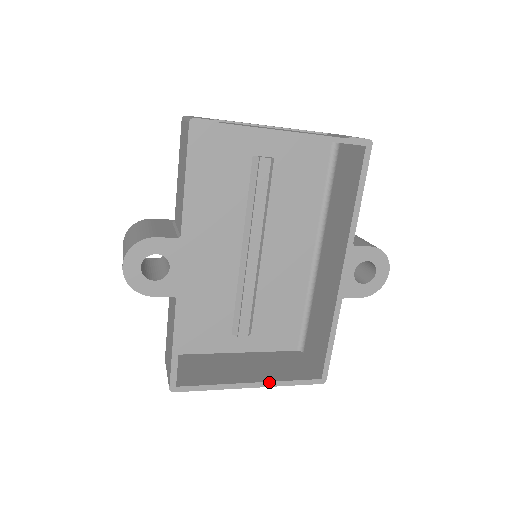
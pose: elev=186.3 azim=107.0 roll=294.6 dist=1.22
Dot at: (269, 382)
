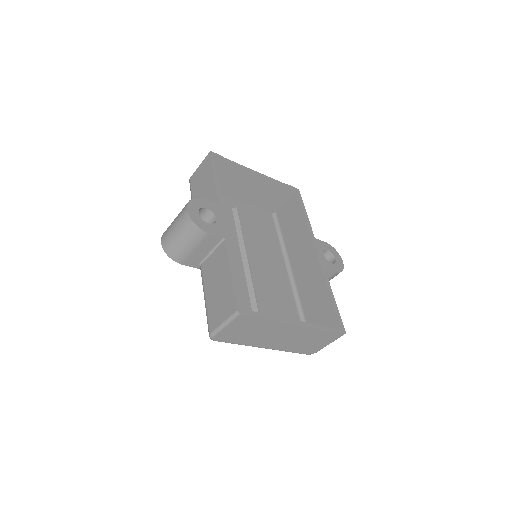
Dot at: (307, 323)
